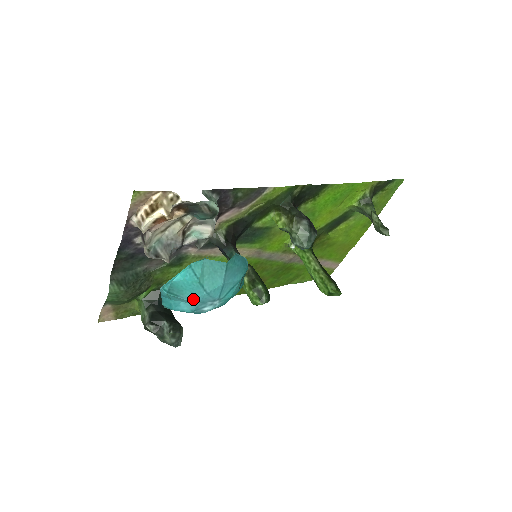
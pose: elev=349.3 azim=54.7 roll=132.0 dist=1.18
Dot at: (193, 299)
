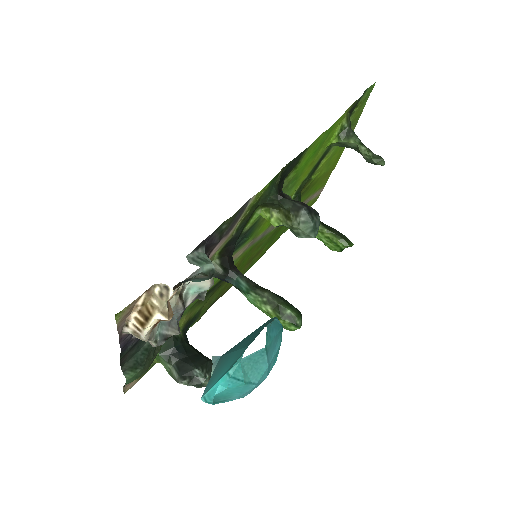
Dot at: (243, 395)
